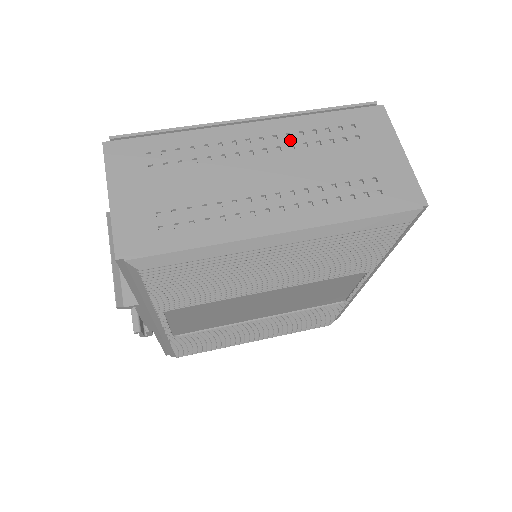
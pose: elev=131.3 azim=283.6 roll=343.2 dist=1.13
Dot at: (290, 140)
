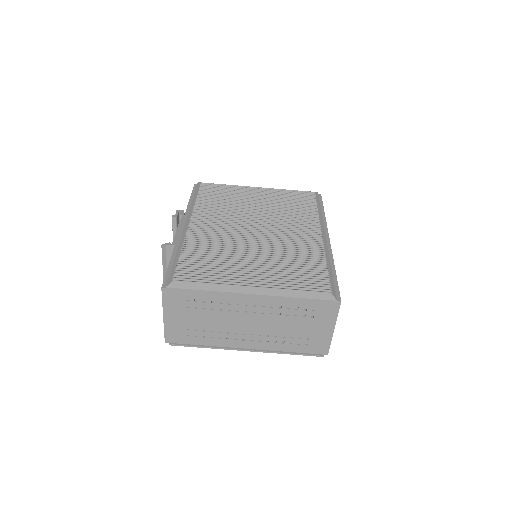
Dot at: (271, 310)
